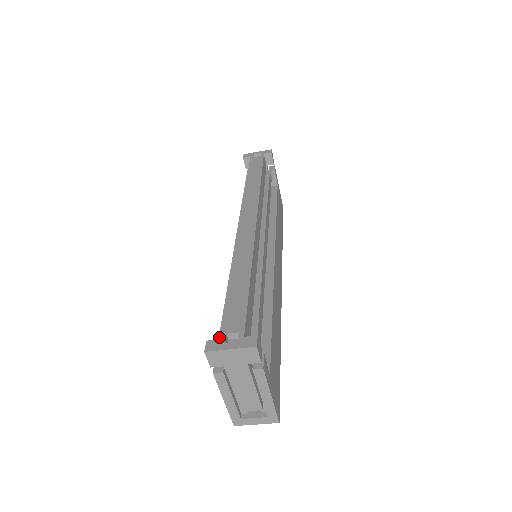
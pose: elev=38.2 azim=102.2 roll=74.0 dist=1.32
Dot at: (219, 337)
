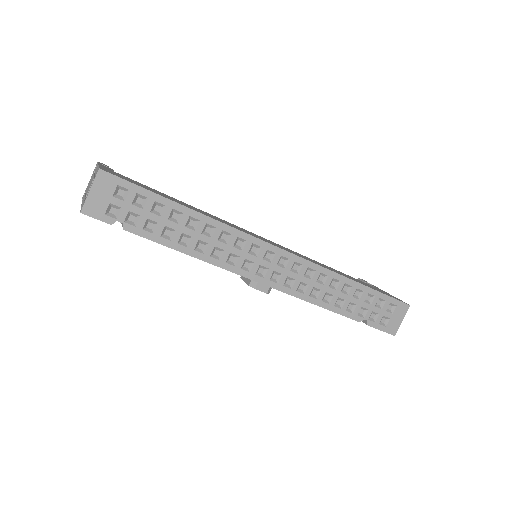
Dot at: occluded
